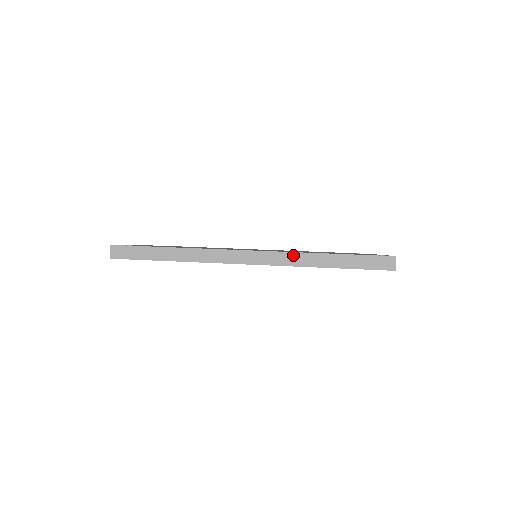
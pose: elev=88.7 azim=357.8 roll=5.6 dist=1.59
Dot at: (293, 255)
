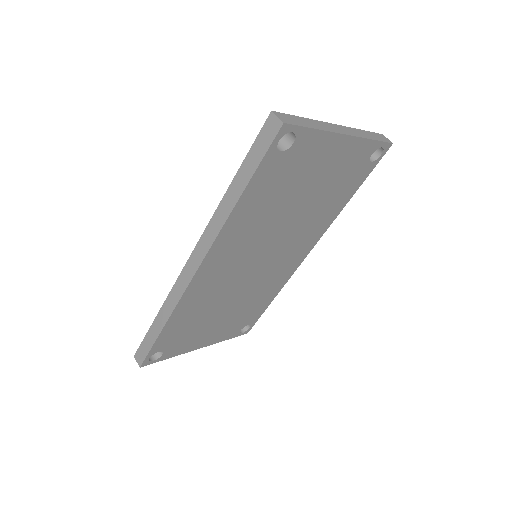
Dot at: (212, 223)
